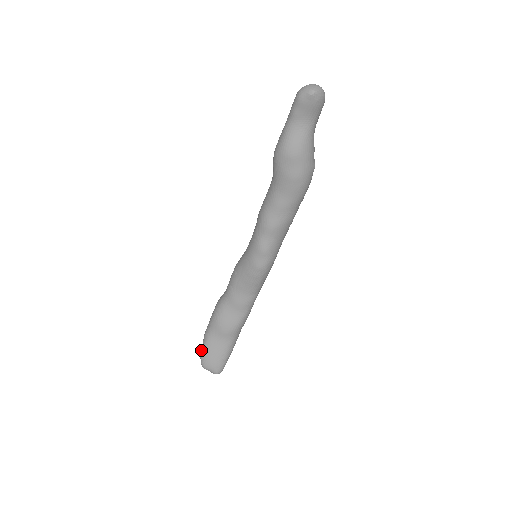
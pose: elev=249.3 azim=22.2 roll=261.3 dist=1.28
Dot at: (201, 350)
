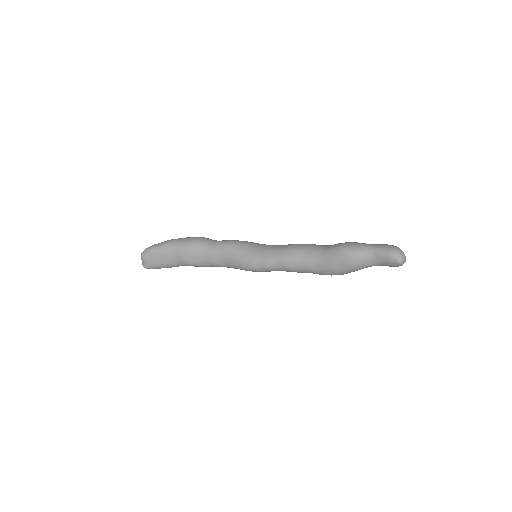
Dot at: (153, 248)
